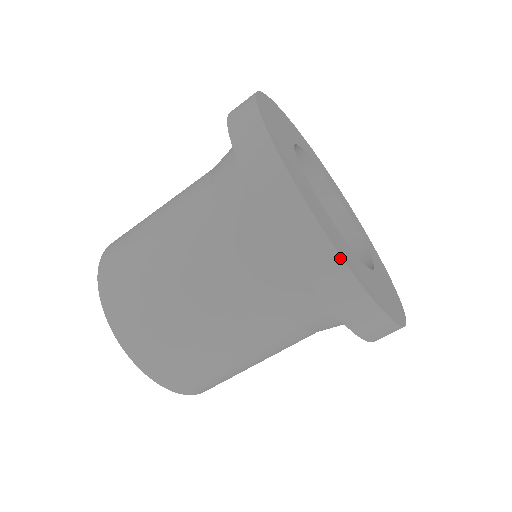
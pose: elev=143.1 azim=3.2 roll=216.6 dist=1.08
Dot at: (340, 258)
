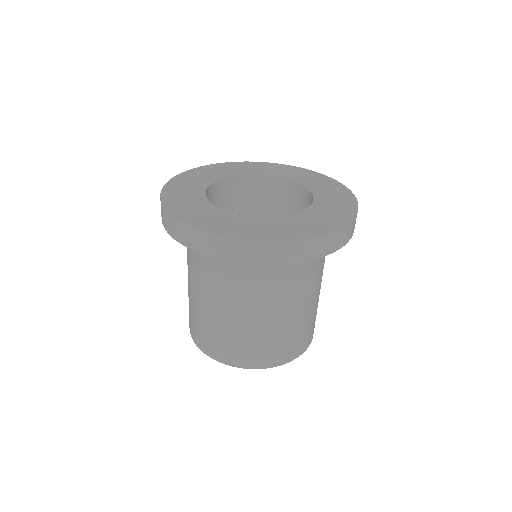
Dot at: (339, 230)
